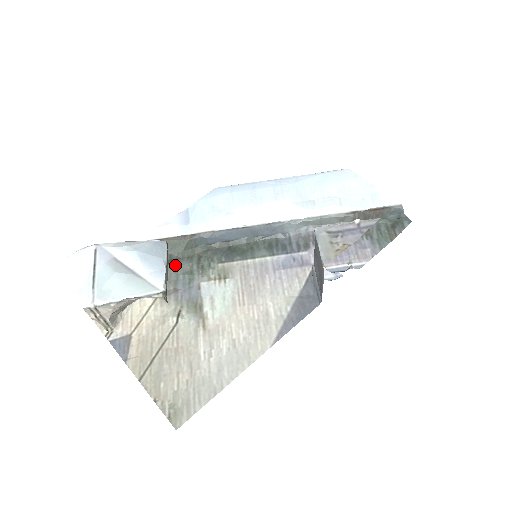
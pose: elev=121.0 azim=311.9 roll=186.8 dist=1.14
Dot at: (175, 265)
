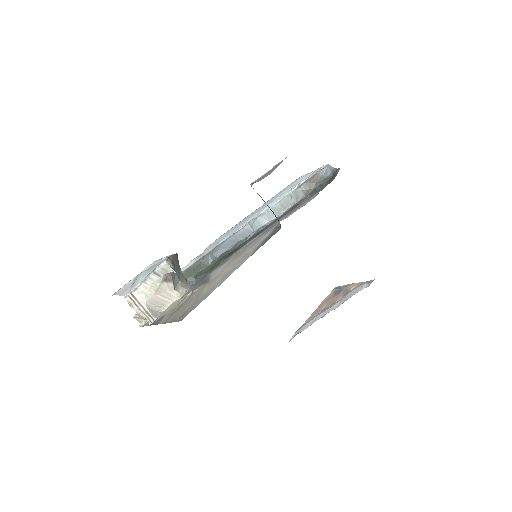
Dot at: (195, 277)
